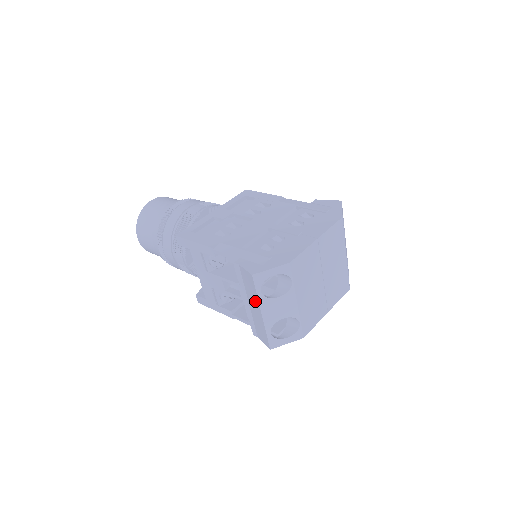
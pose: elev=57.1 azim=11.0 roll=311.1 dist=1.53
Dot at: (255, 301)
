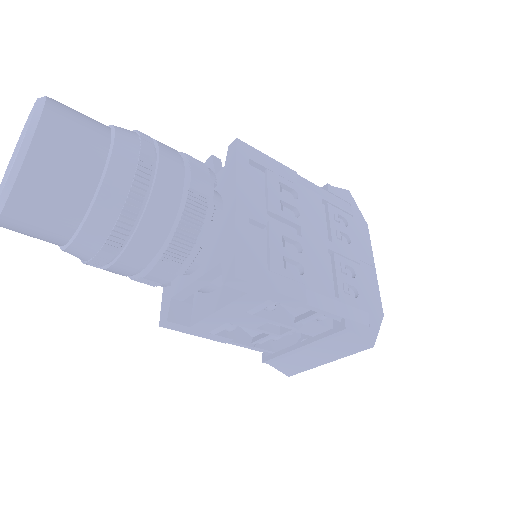
Dot at: (333, 355)
